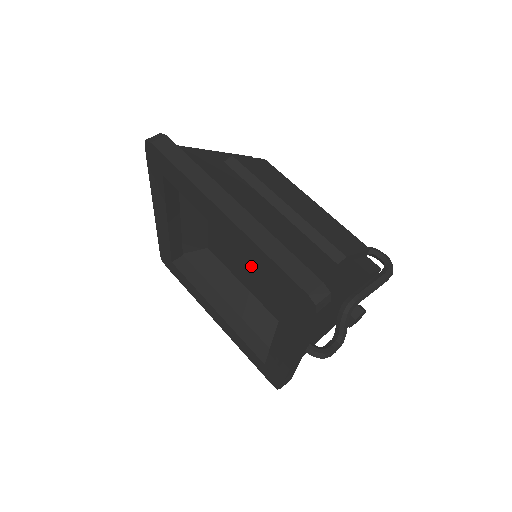
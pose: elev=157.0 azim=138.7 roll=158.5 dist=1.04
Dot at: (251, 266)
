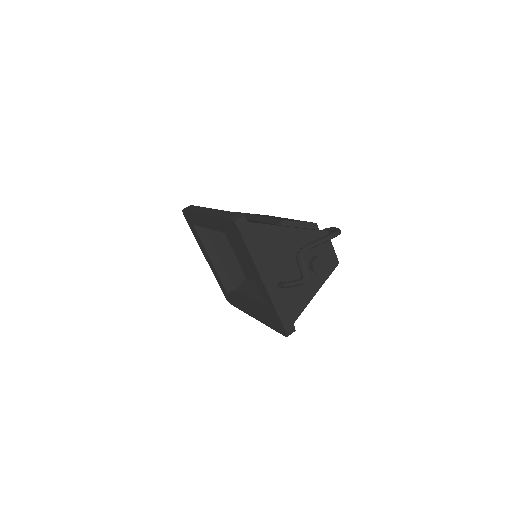
Dot at: occluded
